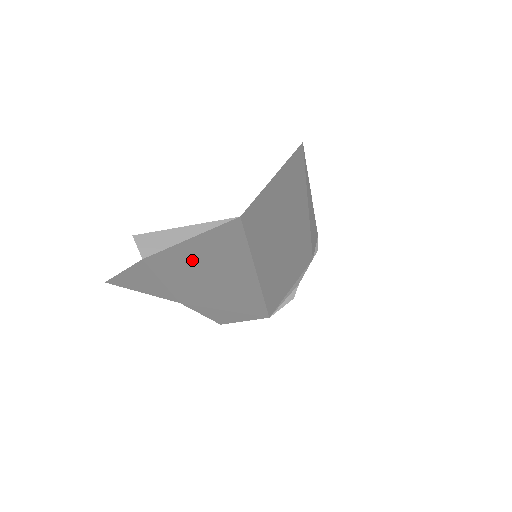
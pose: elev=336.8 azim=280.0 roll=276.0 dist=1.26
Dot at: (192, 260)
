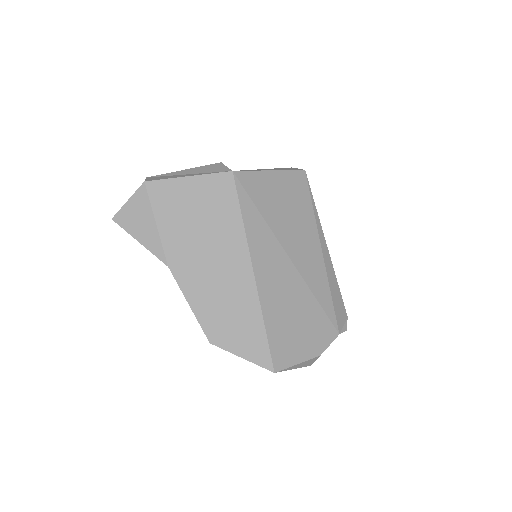
Dot at: (186, 206)
